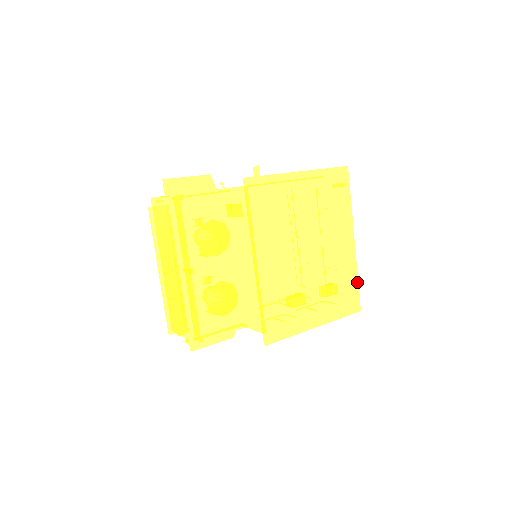
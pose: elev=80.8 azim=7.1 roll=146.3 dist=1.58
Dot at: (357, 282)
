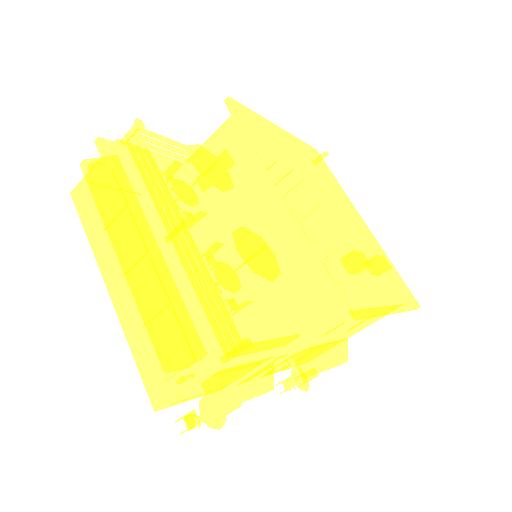
Dot at: (395, 270)
